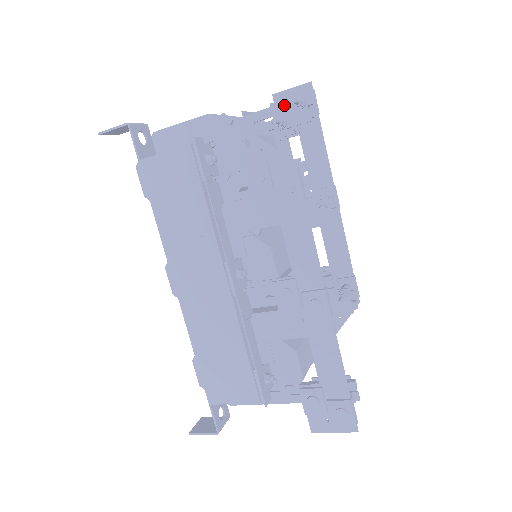
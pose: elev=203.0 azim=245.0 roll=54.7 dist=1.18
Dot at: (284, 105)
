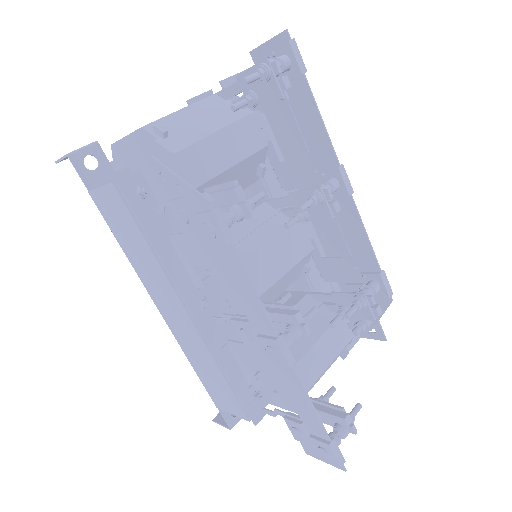
Dot at: occluded
